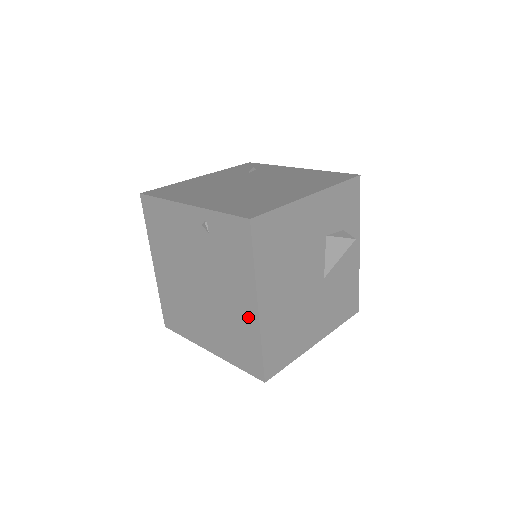
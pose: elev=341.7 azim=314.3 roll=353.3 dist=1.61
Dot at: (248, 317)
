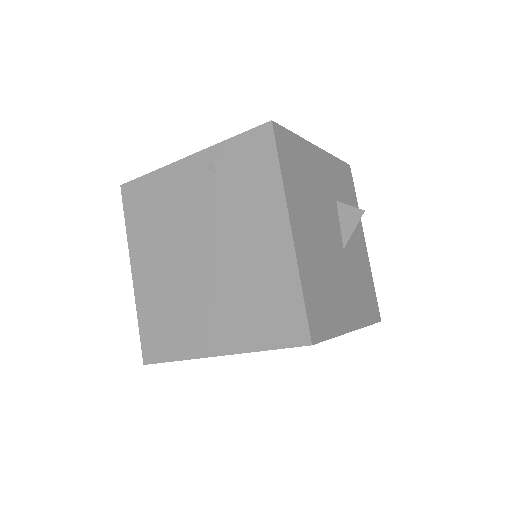
Dot at: (277, 253)
